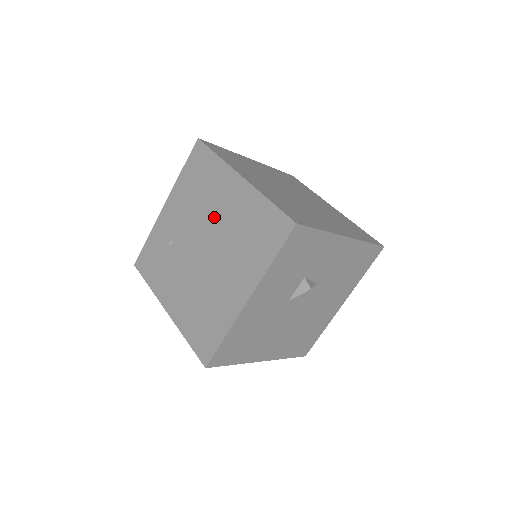
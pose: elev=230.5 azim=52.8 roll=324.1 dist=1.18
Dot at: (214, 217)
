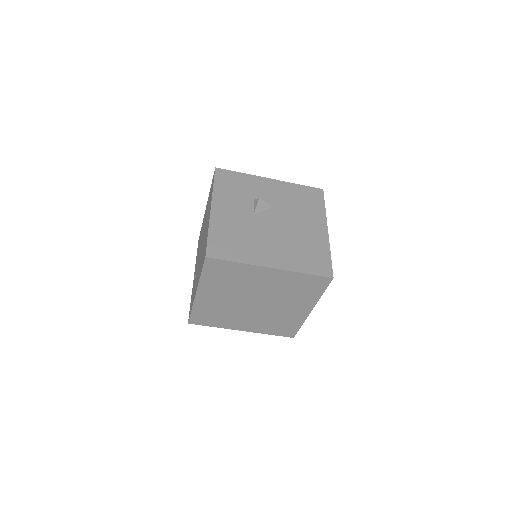
Dot at: occluded
